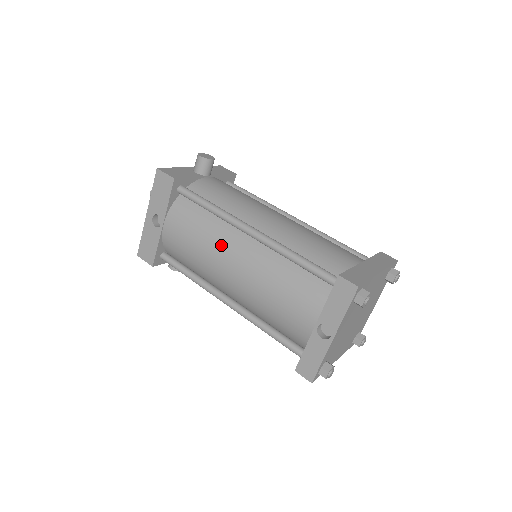
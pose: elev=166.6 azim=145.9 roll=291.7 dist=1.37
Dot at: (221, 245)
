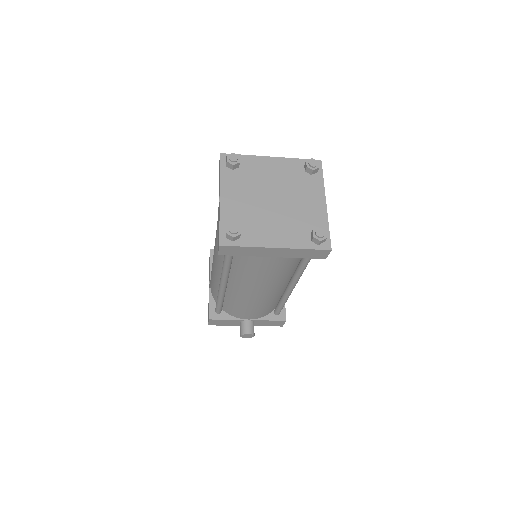
Dot at: occluded
